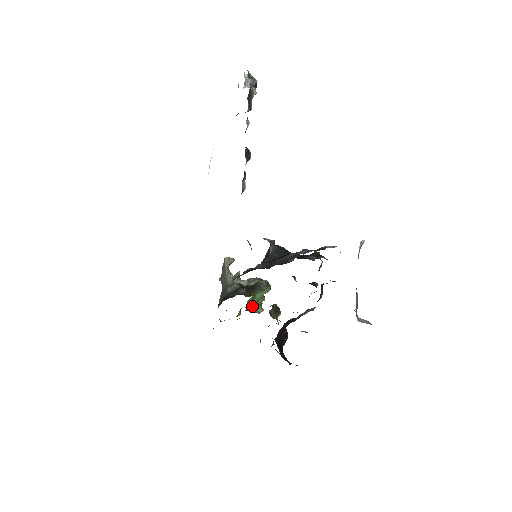
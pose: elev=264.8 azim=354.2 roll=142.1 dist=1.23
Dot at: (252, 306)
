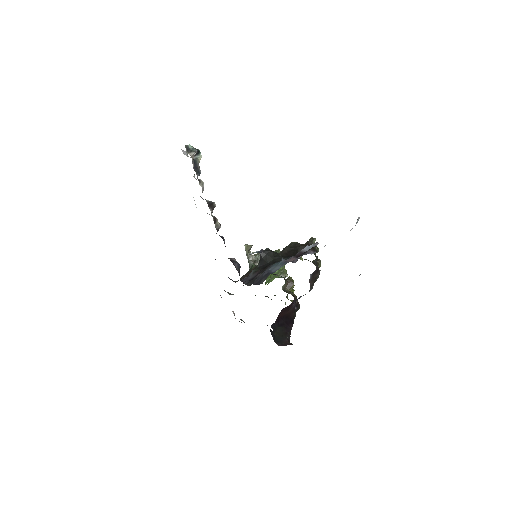
Dot at: (274, 278)
